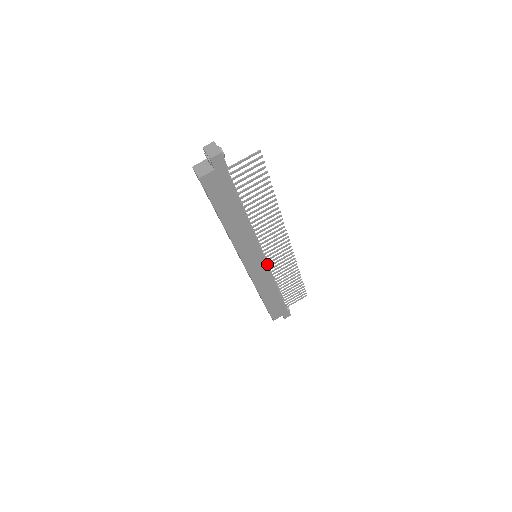
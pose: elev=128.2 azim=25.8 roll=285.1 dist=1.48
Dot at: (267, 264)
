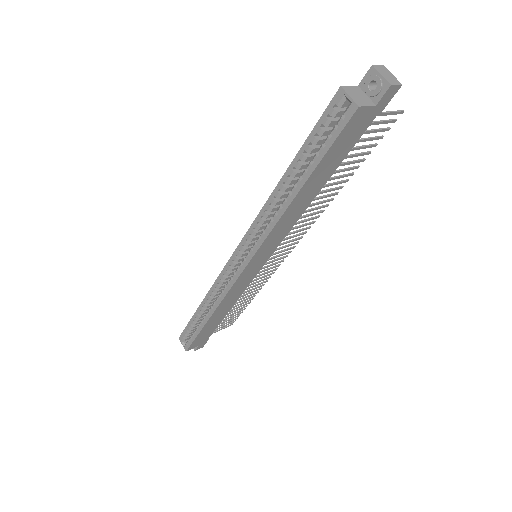
Dot at: occluded
